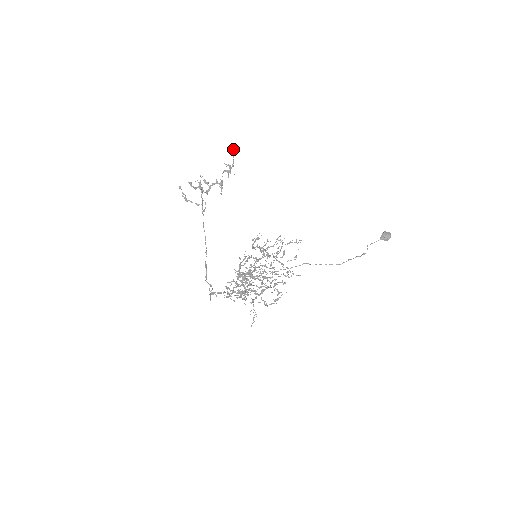
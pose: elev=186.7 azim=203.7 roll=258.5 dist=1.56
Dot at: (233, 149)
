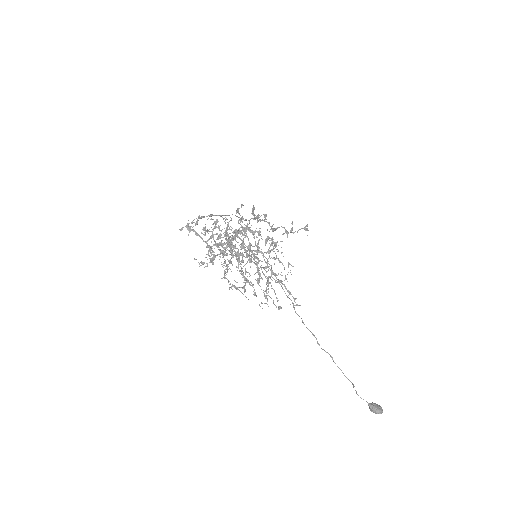
Dot at: occluded
